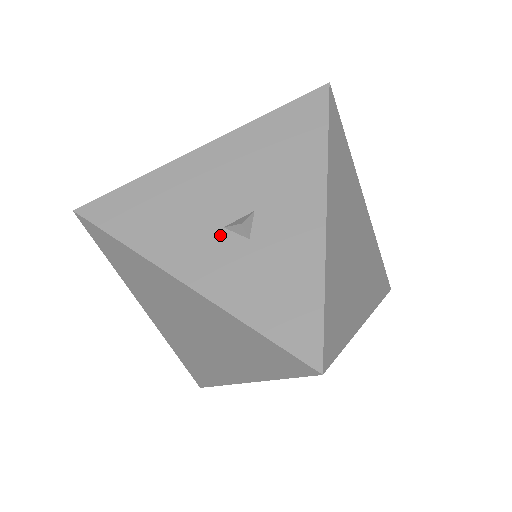
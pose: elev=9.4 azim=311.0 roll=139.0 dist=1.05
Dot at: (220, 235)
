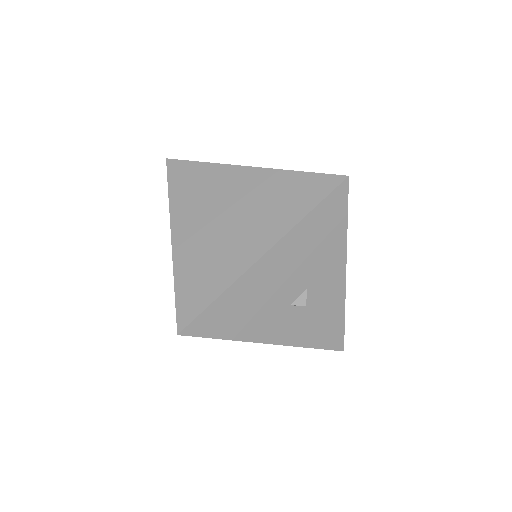
Dot at: (288, 311)
